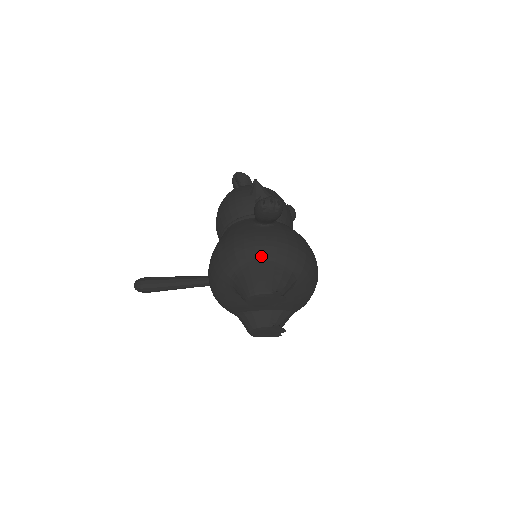
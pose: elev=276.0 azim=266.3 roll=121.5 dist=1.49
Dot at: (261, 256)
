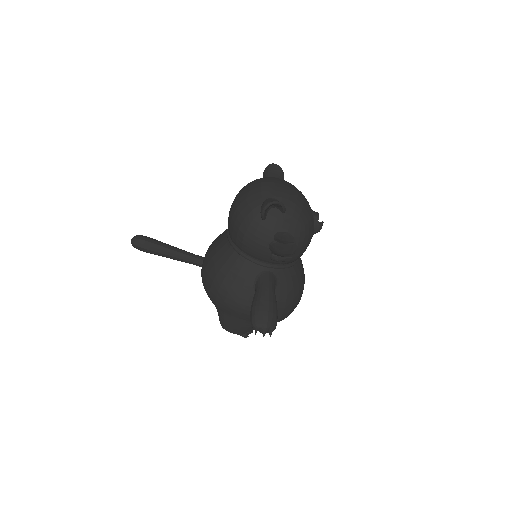
Dot at: (244, 319)
